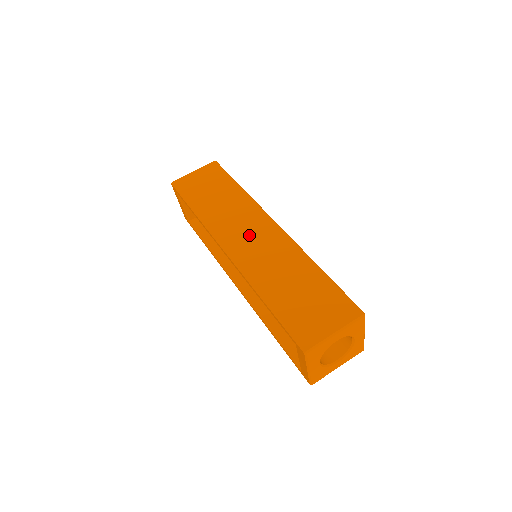
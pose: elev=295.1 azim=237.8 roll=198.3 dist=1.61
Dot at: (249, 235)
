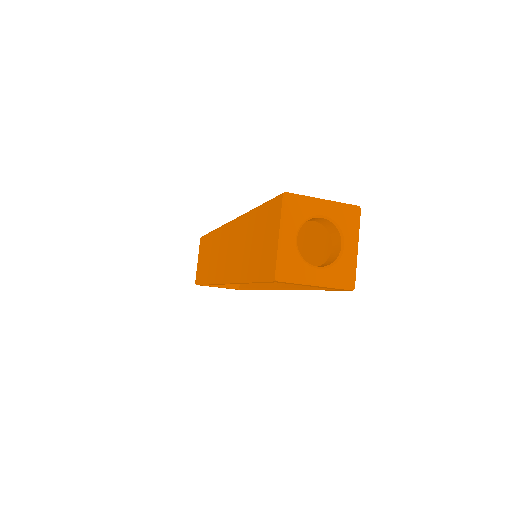
Dot at: (225, 253)
